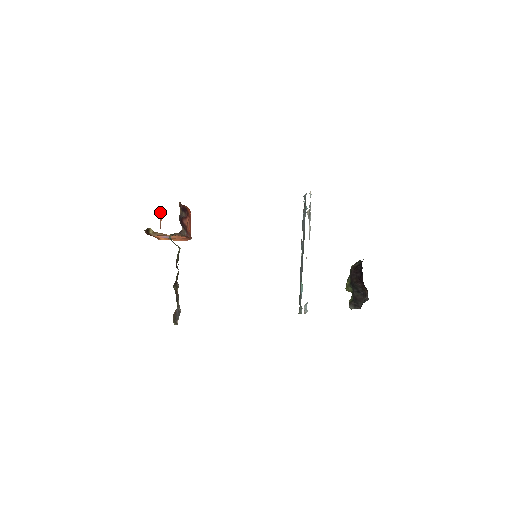
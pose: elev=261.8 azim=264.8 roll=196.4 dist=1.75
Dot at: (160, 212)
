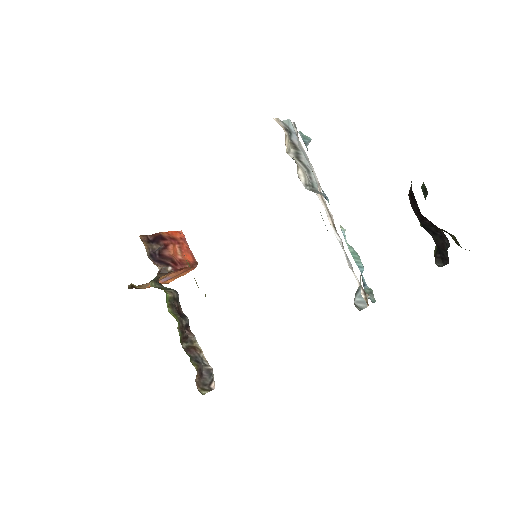
Dot at: occluded
